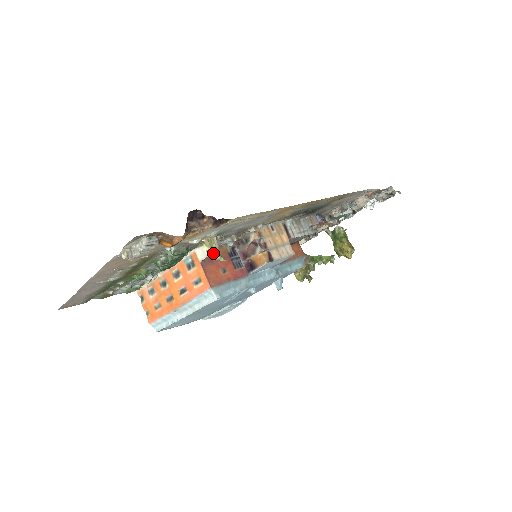
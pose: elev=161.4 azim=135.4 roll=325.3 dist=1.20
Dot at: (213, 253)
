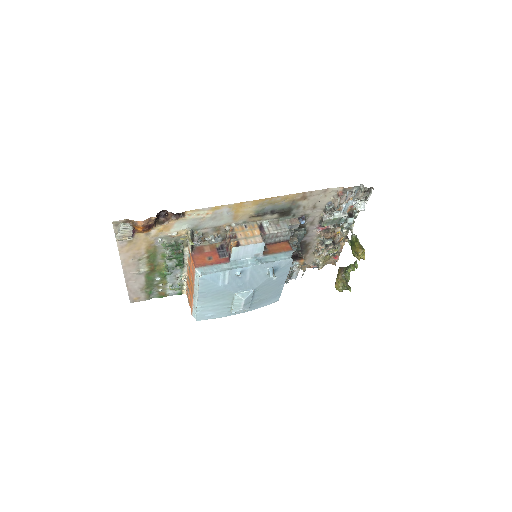
Dot at: occluded
